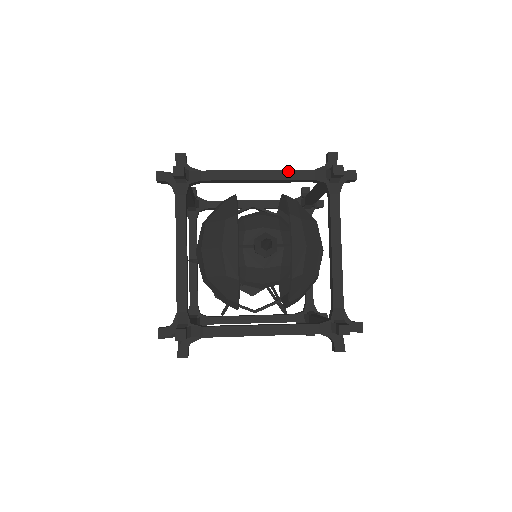
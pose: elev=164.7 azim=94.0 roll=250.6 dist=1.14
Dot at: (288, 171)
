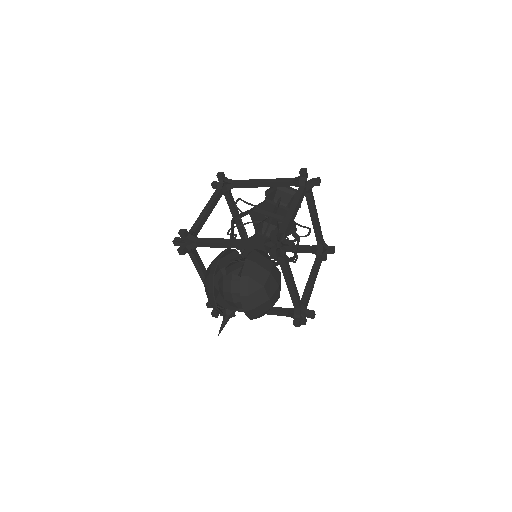
Dot at: (247, 244)
